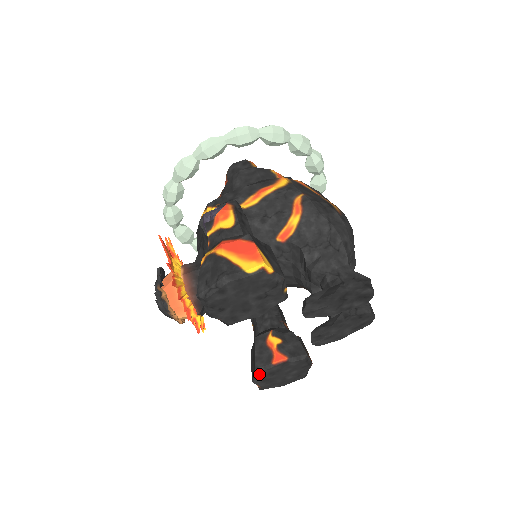
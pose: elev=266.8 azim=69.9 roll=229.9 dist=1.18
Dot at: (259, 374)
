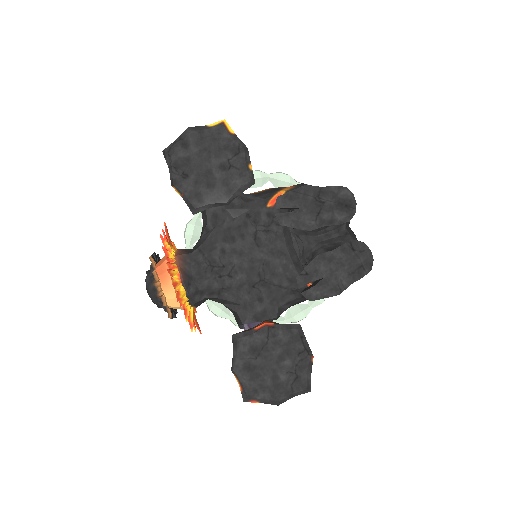
Dot at: (238, 345)
